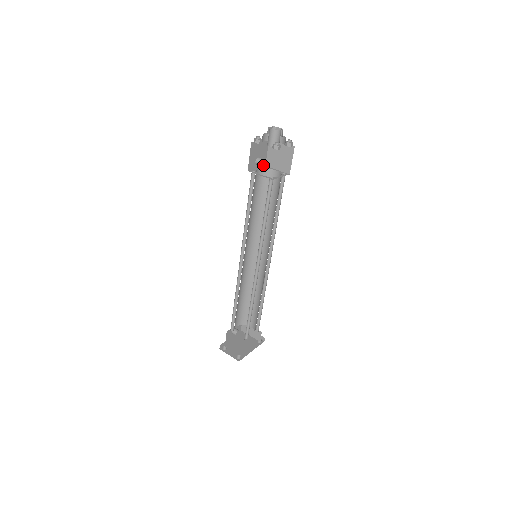
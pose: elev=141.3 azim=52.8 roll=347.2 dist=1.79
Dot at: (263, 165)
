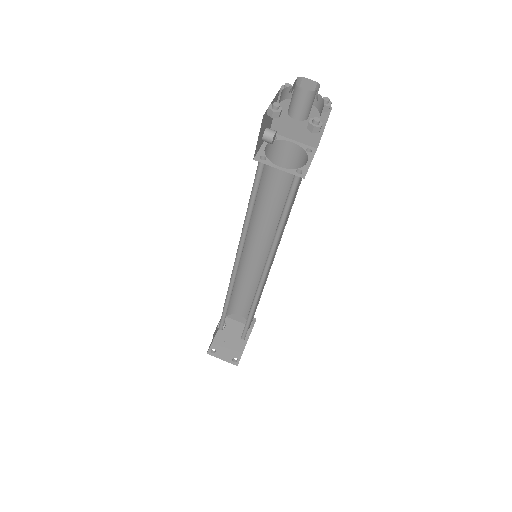
Dot at: occluded
